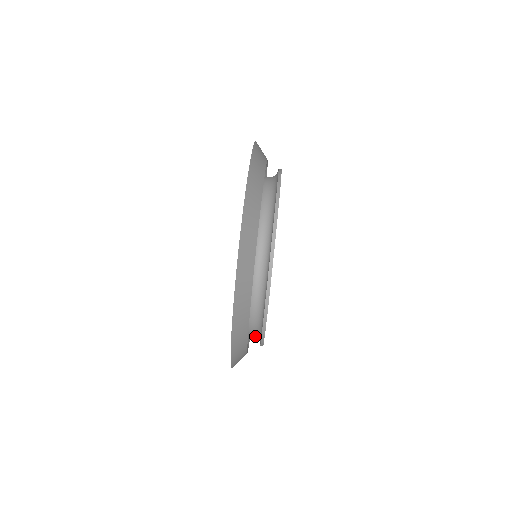
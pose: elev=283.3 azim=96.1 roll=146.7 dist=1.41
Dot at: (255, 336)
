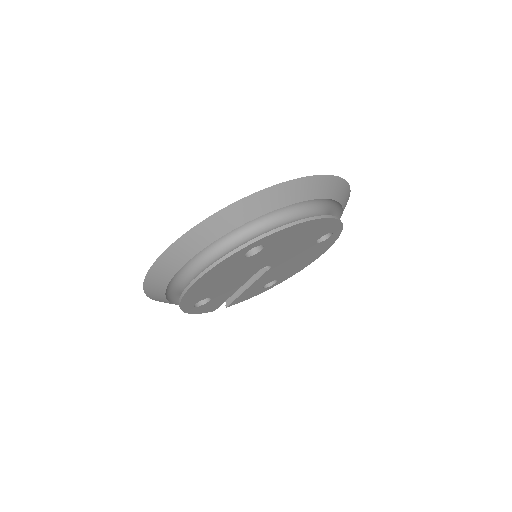
Dot at: occluded
